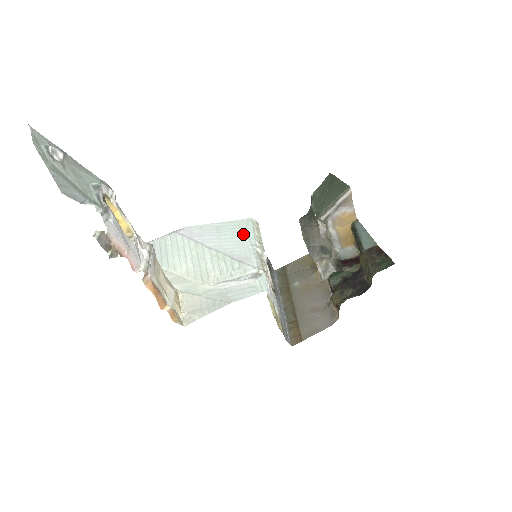
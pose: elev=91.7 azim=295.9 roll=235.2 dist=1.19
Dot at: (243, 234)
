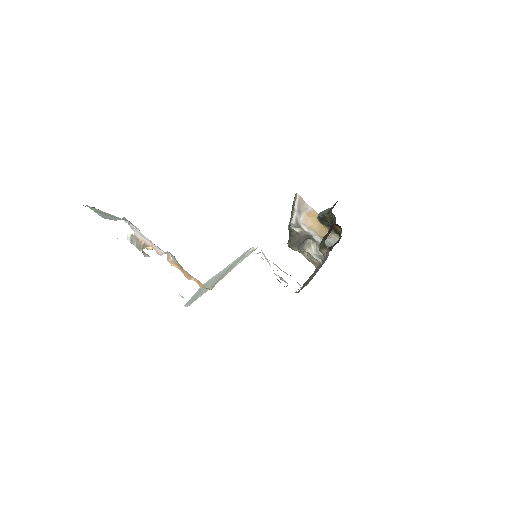
Dot at: occluded
